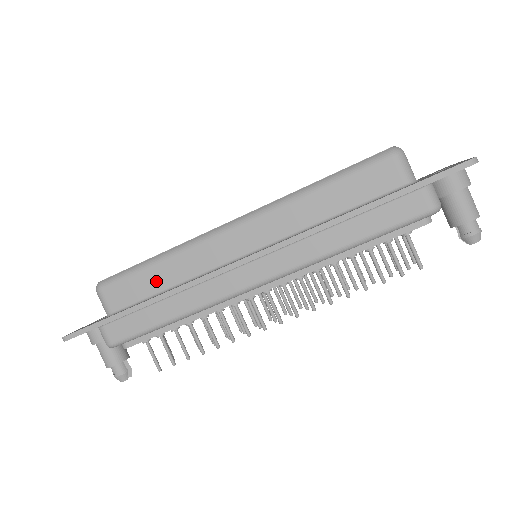
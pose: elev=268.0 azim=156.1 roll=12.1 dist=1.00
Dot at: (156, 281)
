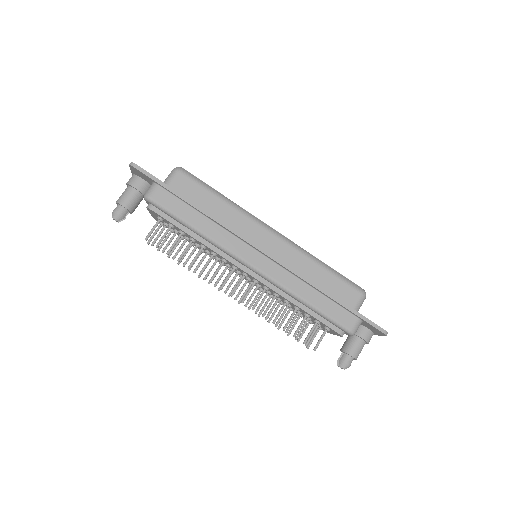
Dot at: (210, 204)
